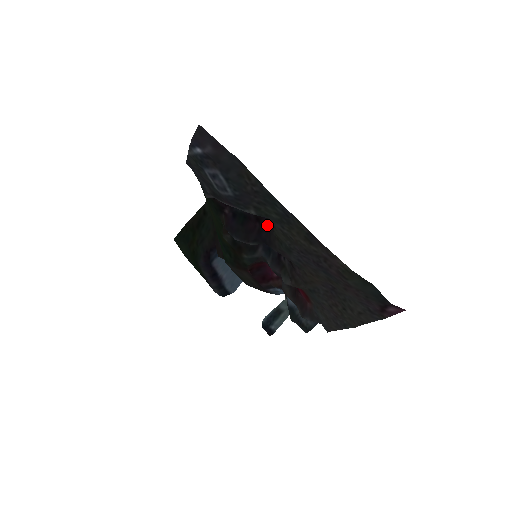
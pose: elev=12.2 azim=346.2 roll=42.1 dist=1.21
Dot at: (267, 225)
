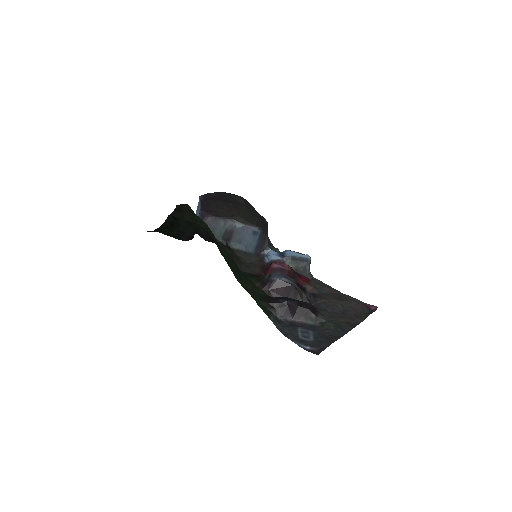
Dot at: (309, 303)
